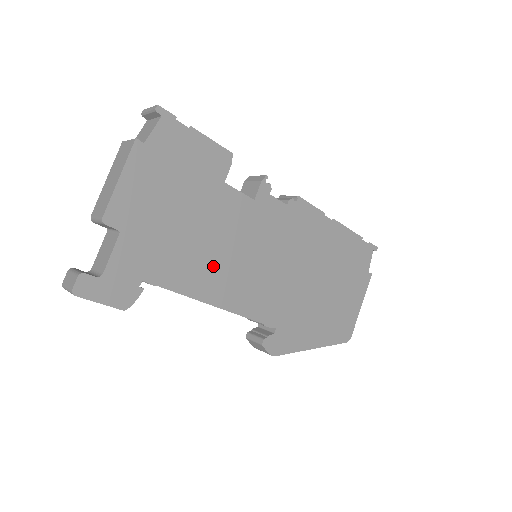
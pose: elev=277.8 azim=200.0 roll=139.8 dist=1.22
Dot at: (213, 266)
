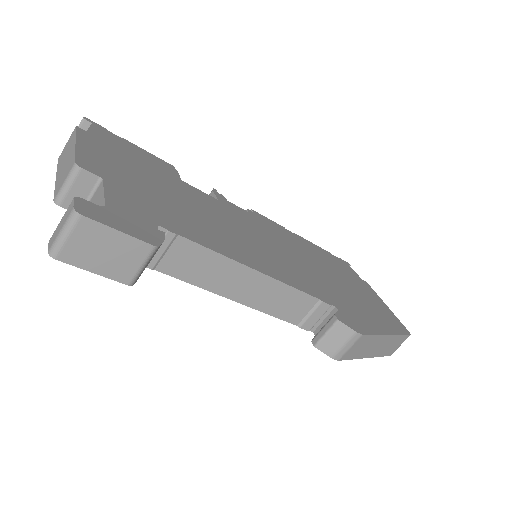
Dot at: (223, 236)
